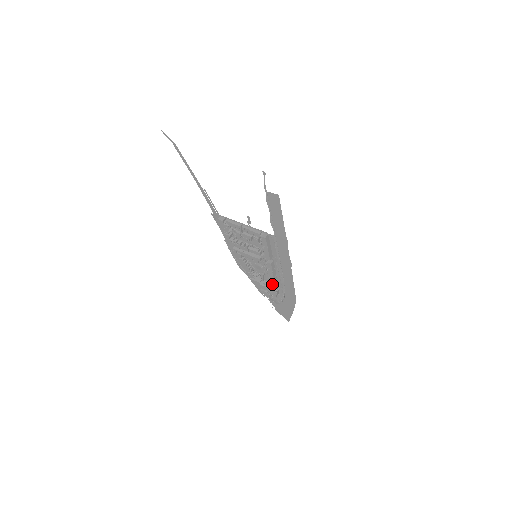
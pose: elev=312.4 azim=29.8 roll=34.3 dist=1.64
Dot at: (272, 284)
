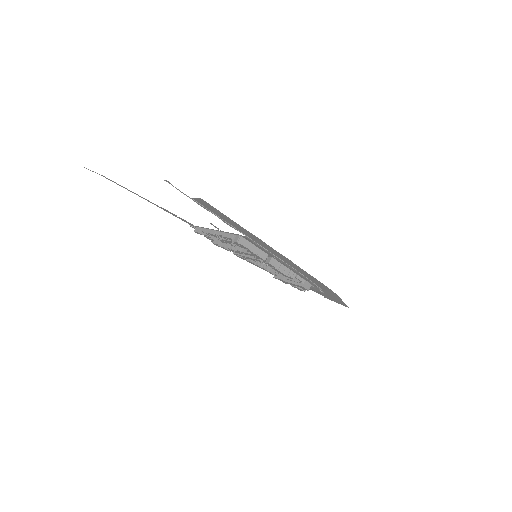
Dot at: occluded
